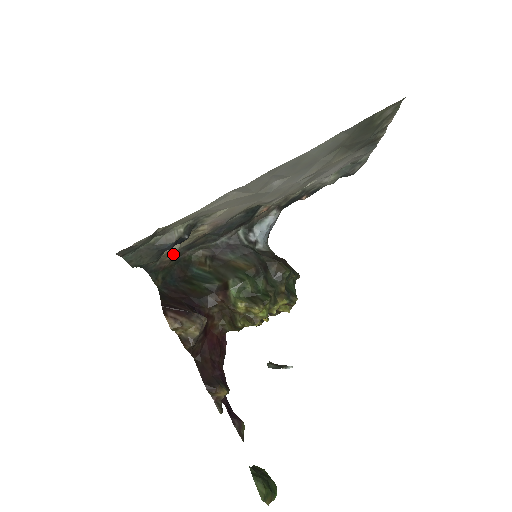
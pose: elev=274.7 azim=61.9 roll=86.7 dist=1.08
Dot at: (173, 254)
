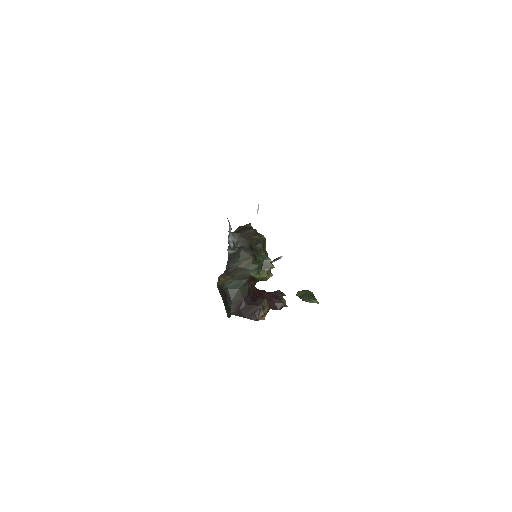
Dot at: occluded
